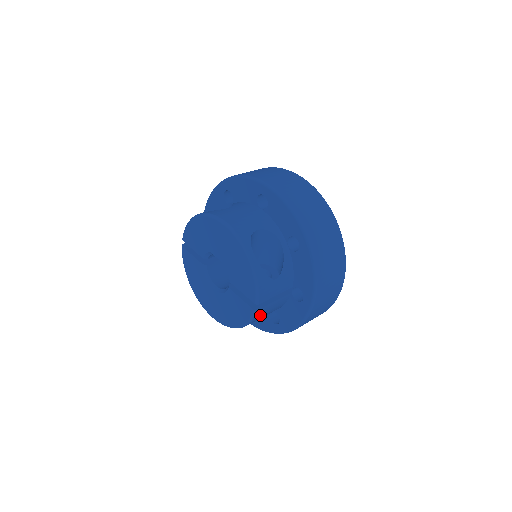
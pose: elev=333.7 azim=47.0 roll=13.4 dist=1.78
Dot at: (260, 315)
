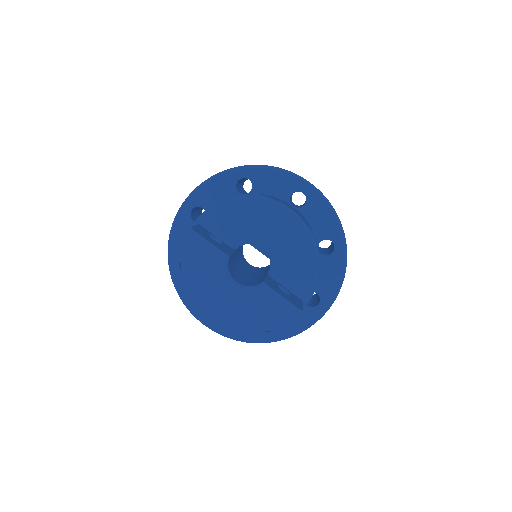
Dot at: occluded
